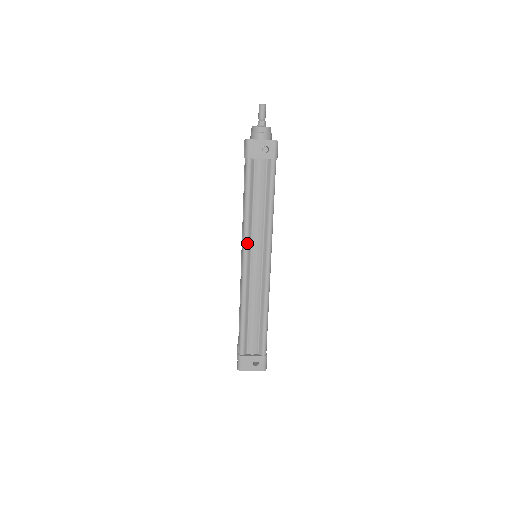
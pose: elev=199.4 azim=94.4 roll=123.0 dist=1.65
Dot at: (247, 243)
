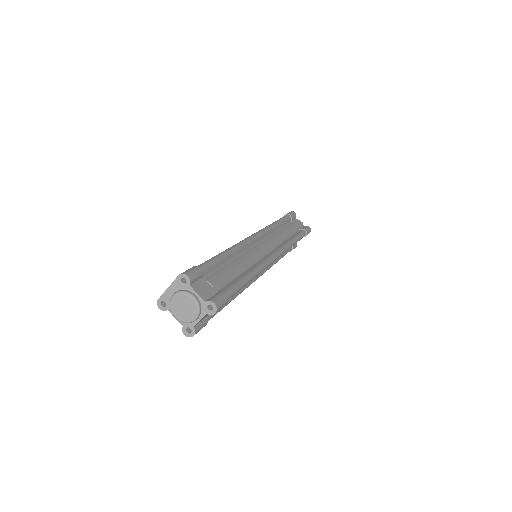
Dot at: occluded
